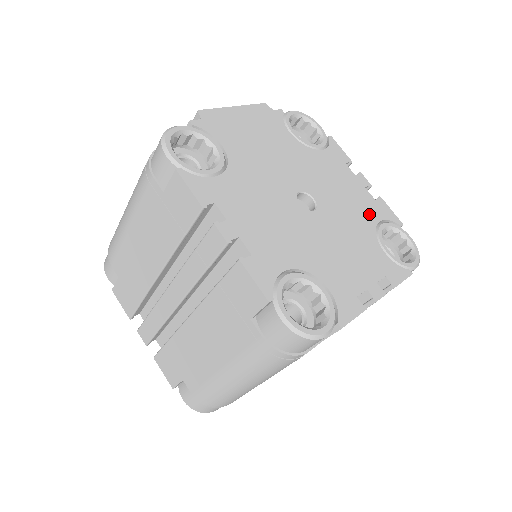
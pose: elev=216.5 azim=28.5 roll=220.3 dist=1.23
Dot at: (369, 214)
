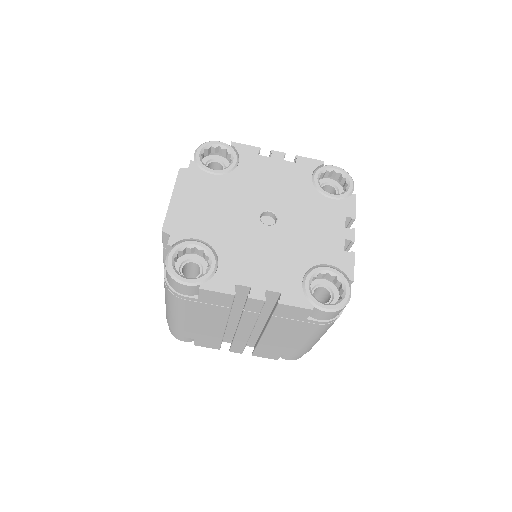
Dot at: (302, 180)
